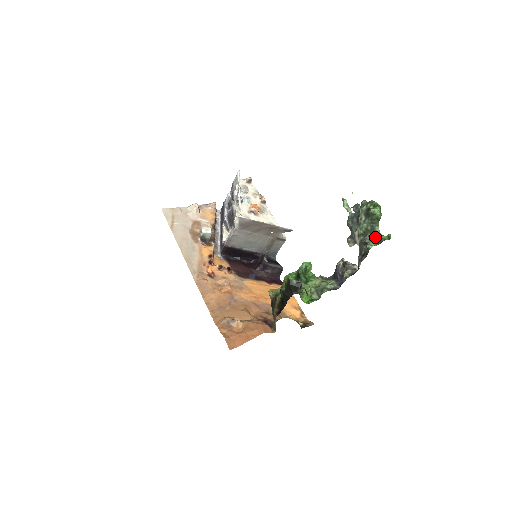
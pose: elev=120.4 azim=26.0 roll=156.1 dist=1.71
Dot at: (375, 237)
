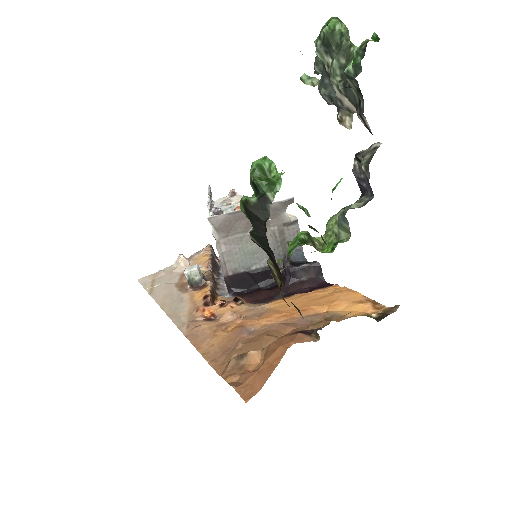
Dot at: (354, 57)
